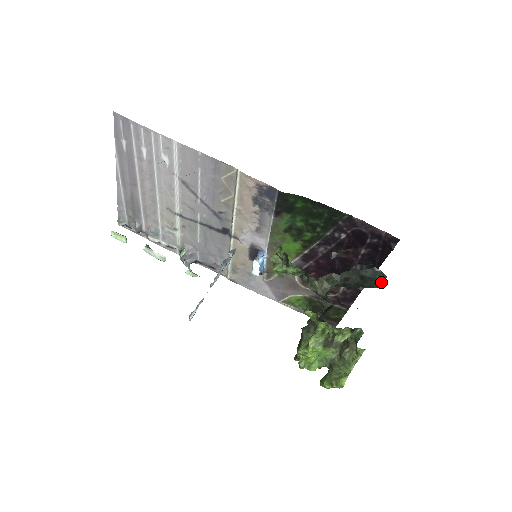
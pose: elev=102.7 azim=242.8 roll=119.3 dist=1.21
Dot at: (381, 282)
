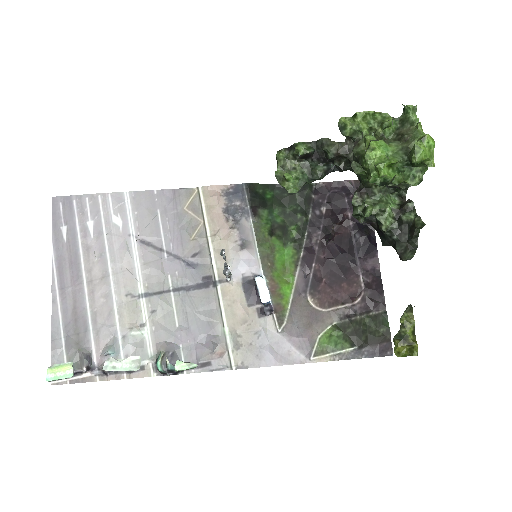
Dot at: occluded
